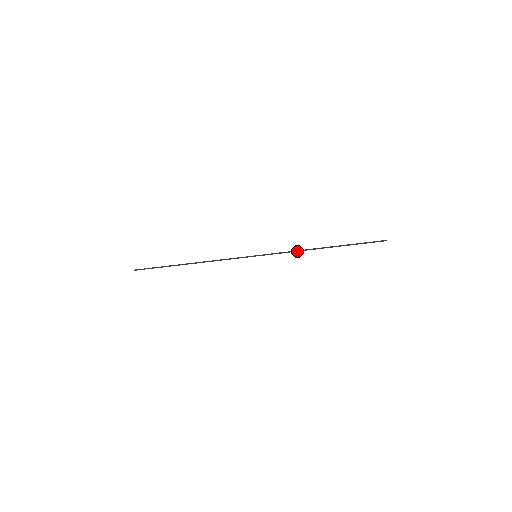
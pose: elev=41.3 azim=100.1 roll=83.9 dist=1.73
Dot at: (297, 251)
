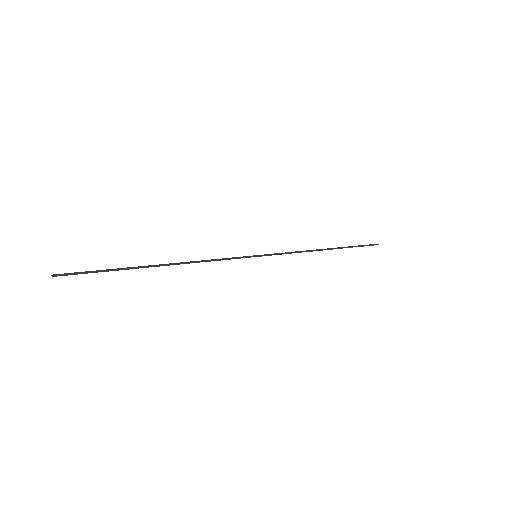
Dot at: occluded
